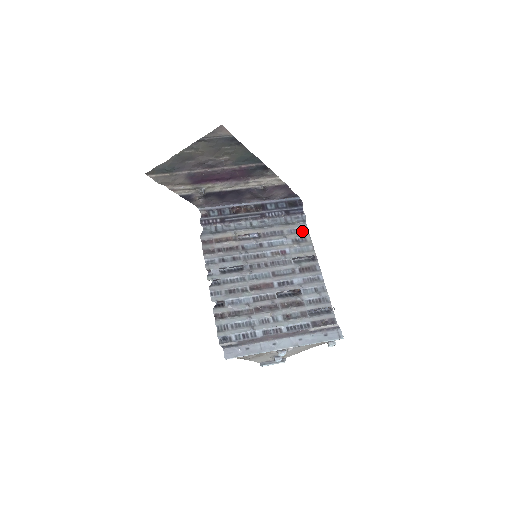
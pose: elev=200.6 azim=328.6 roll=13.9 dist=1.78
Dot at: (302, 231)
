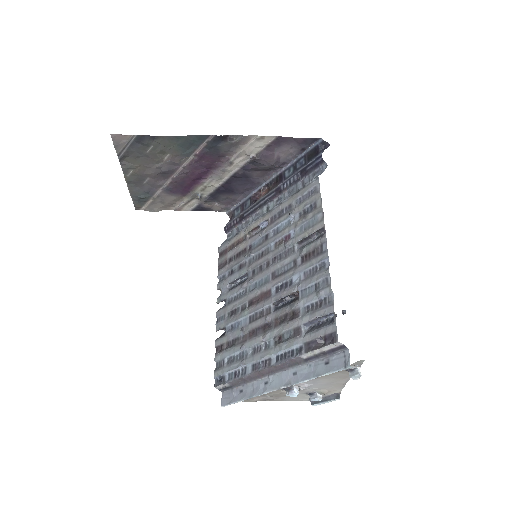
Dot at: (312, 194)
